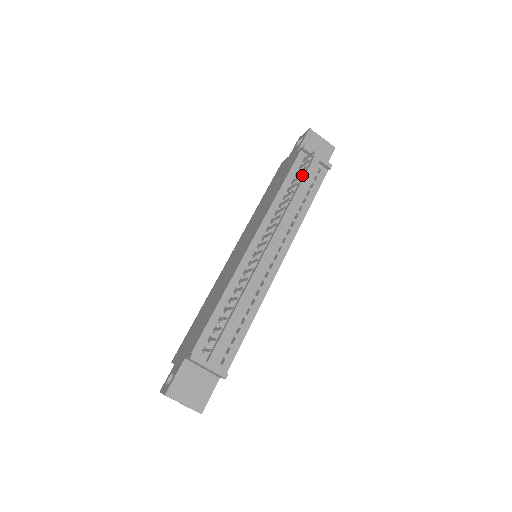
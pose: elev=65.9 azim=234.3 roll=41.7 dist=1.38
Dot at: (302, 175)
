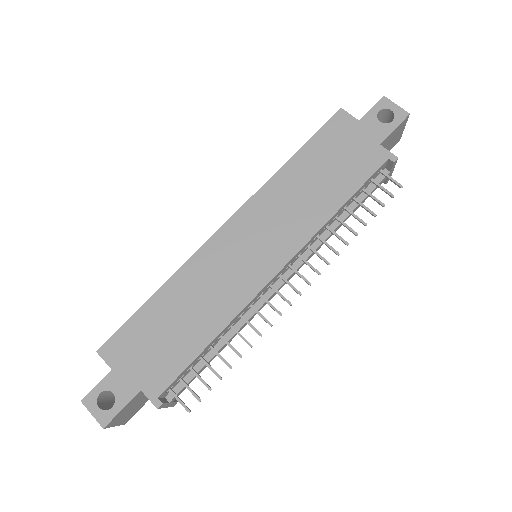
Dot at: (375, 216)
